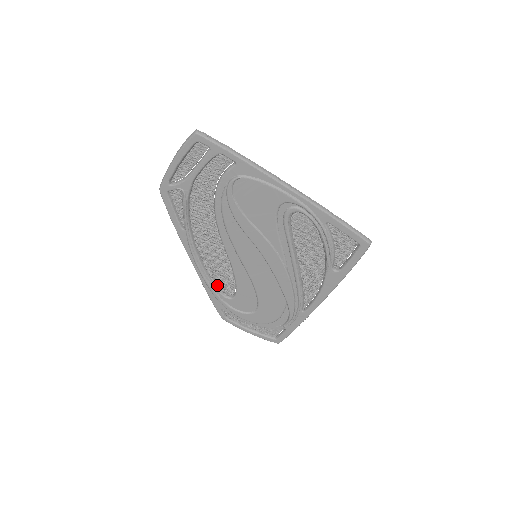
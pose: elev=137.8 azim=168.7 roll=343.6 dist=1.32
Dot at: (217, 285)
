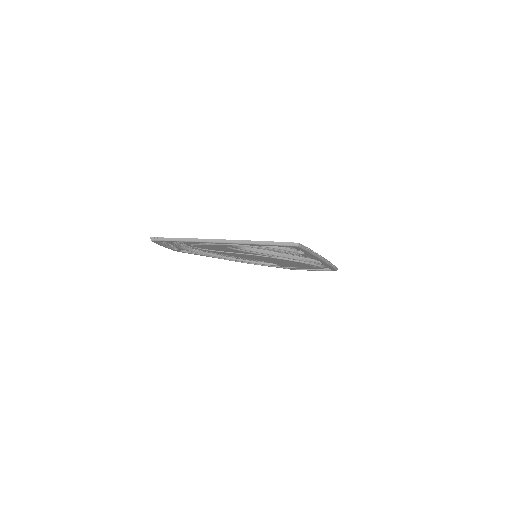
Dot at: (263, 262)
